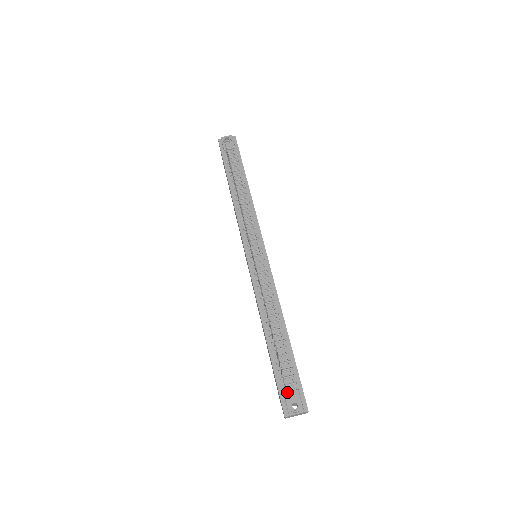
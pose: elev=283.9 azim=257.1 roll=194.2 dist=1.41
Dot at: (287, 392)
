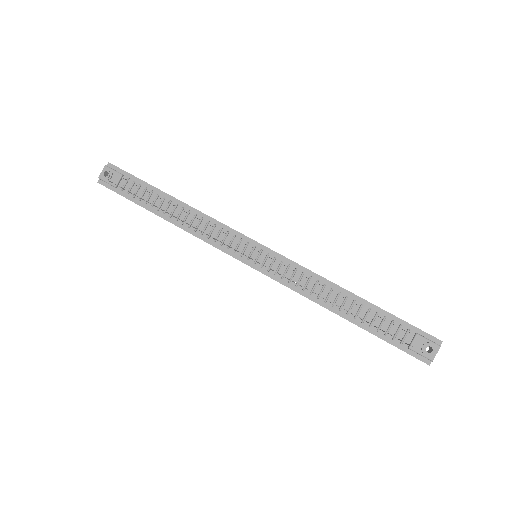
Dot at: (411, 345)
